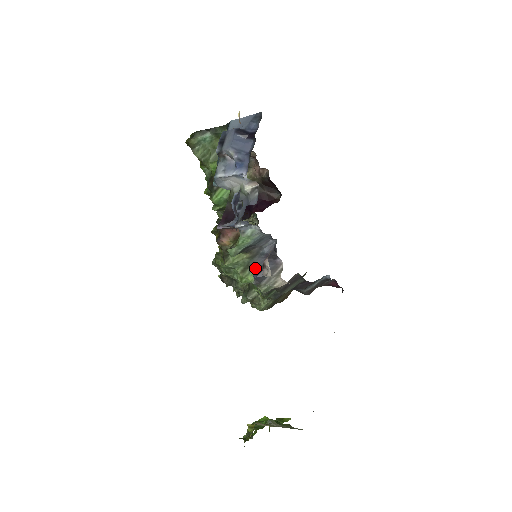
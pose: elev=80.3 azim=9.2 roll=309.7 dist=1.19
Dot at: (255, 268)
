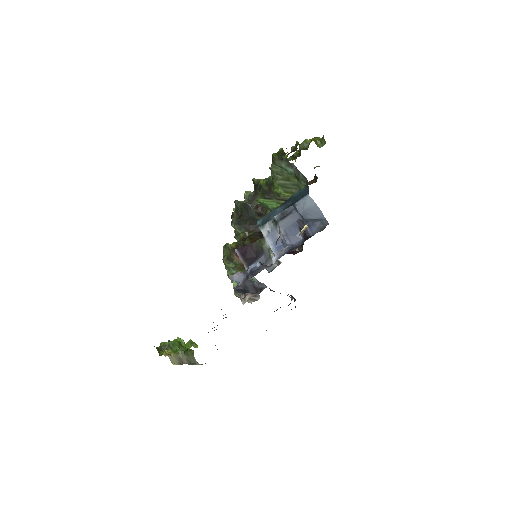
Dot at: occluded
